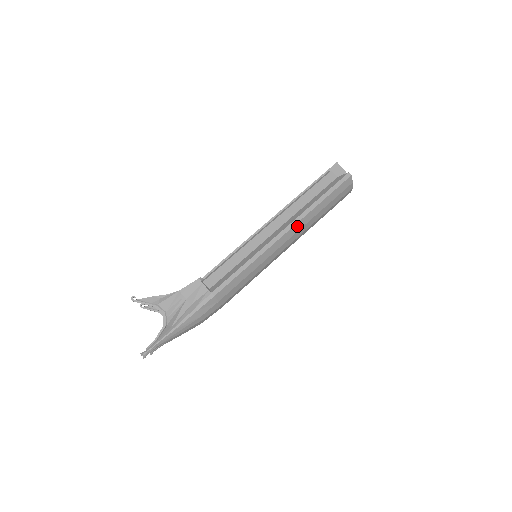
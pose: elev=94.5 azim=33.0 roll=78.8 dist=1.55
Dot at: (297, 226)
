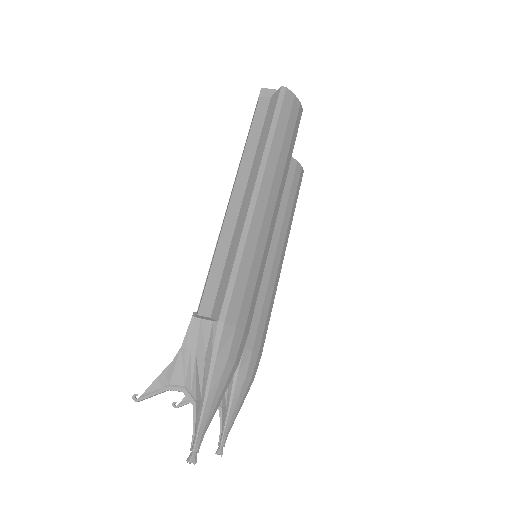
Dot at: (266, 179)
